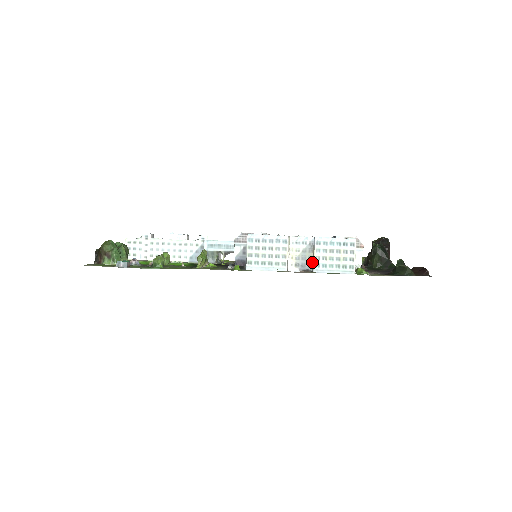
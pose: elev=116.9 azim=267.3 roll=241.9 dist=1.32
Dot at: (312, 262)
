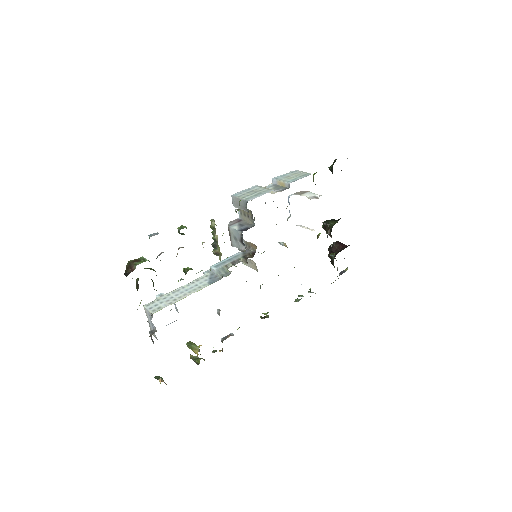
Dot at: (285, 187)
